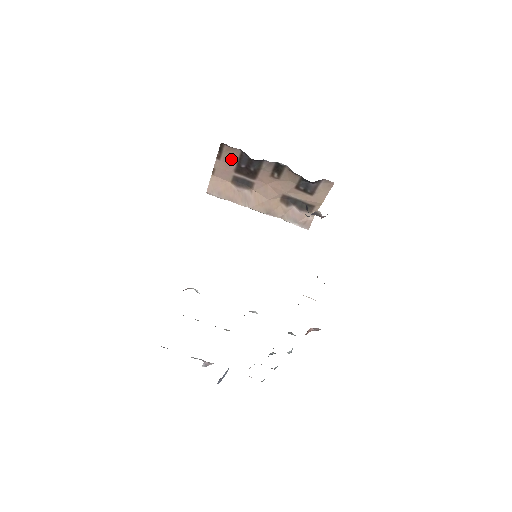
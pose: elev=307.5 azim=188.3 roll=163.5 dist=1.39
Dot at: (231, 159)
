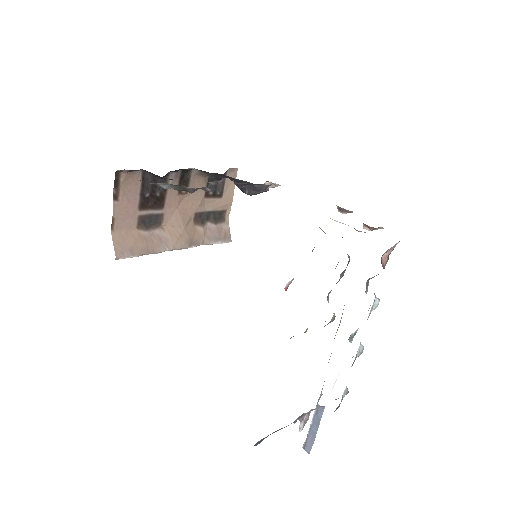
Dot at: (132, 191)
